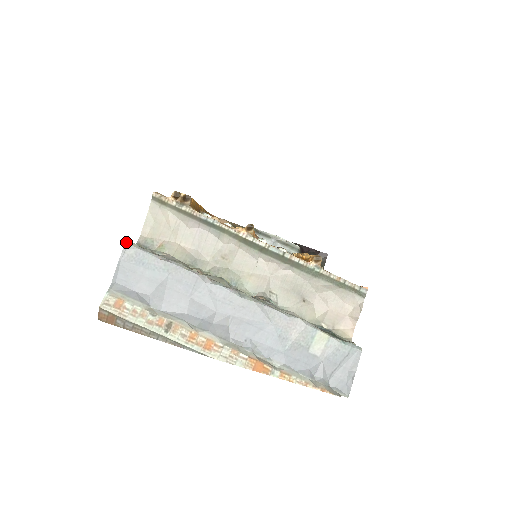
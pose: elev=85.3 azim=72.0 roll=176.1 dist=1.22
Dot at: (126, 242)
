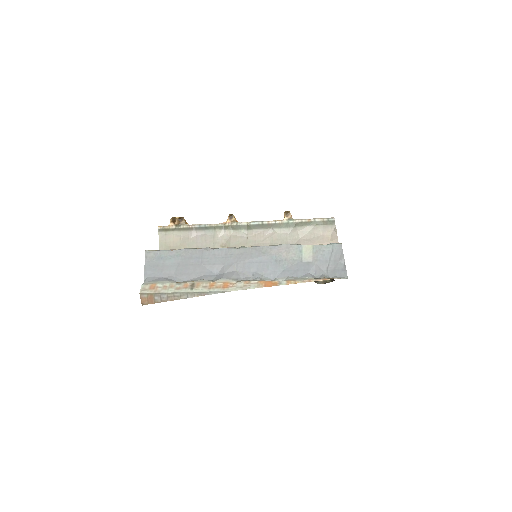
Dot at: (146, 251)
